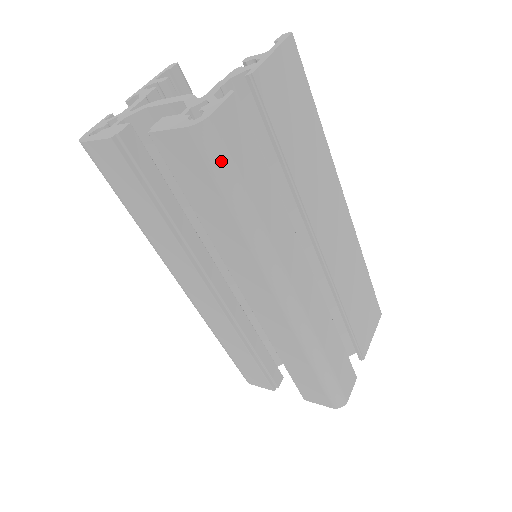
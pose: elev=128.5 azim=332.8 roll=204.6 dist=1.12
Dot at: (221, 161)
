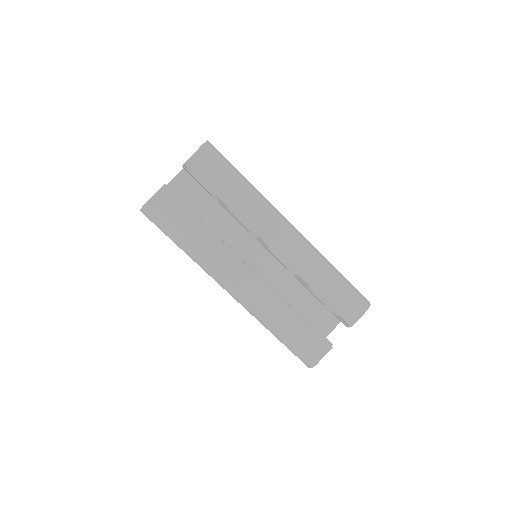
Dot at: (221, 156)
